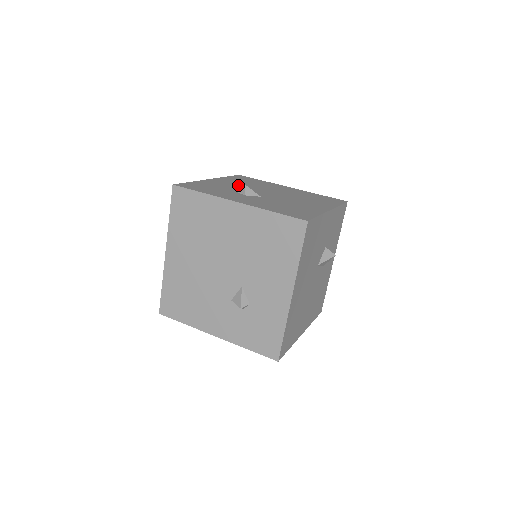
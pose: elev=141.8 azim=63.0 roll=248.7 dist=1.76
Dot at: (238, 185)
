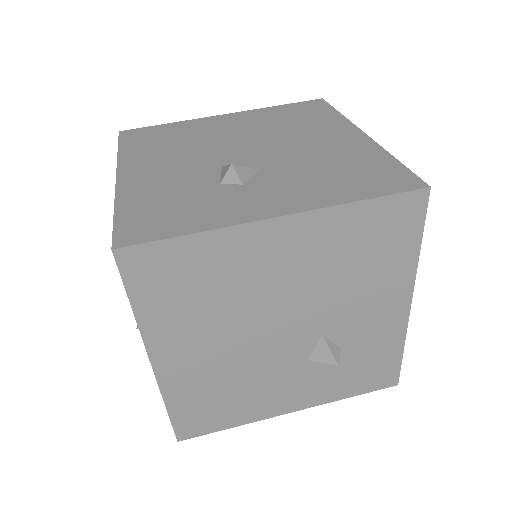
Dot at: (177, 162)
